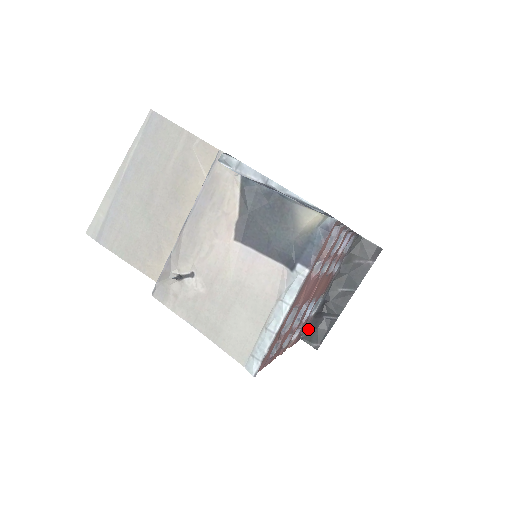
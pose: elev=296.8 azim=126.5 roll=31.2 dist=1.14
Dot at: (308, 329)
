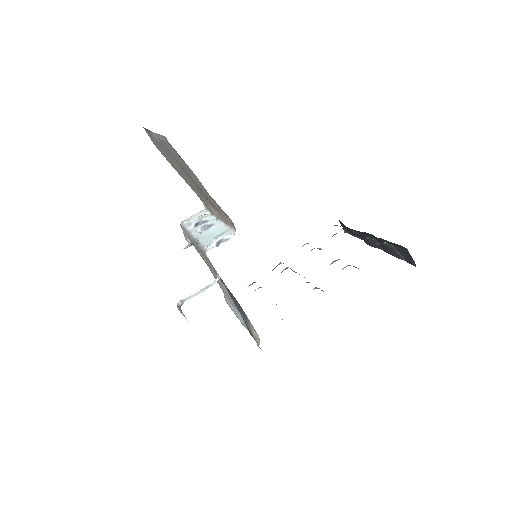
Dot at: occluded
